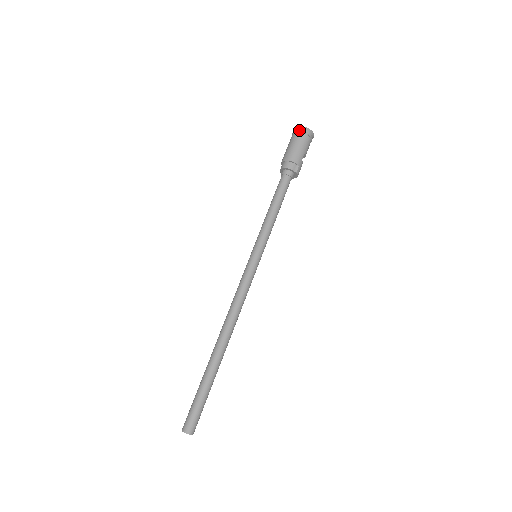
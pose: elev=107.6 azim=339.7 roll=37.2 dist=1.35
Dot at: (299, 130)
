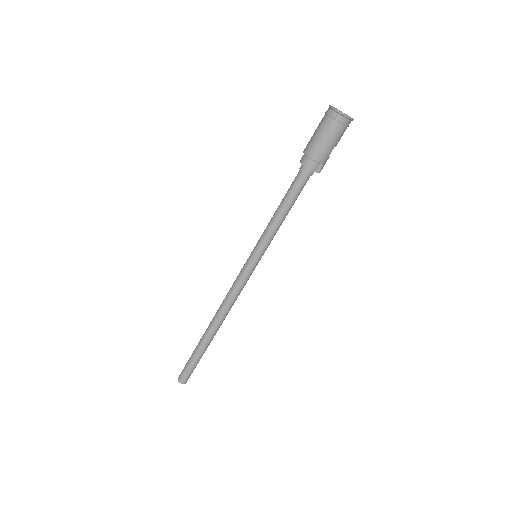
Dot at: (334, 116)
